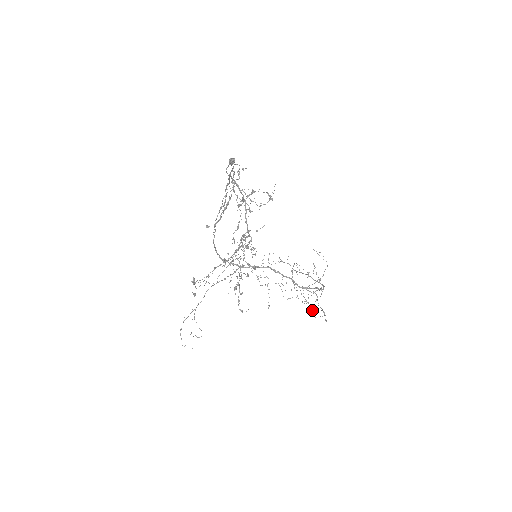
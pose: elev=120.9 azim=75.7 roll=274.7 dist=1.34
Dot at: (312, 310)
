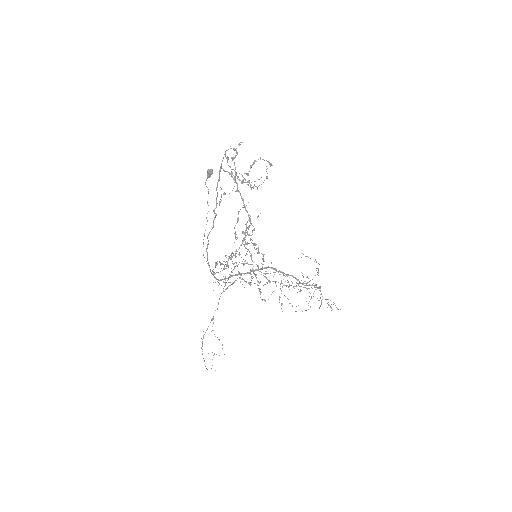
Dot at: (319, 307)
